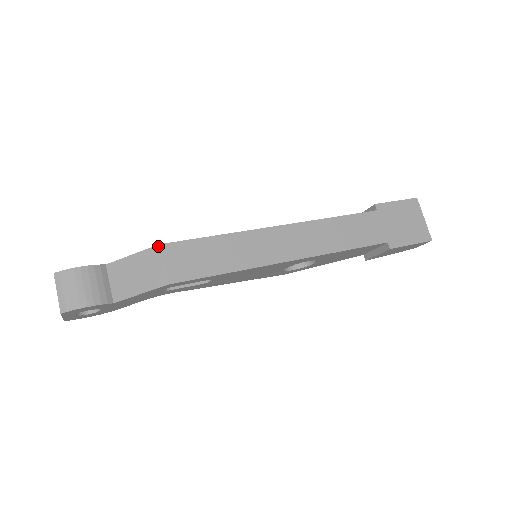
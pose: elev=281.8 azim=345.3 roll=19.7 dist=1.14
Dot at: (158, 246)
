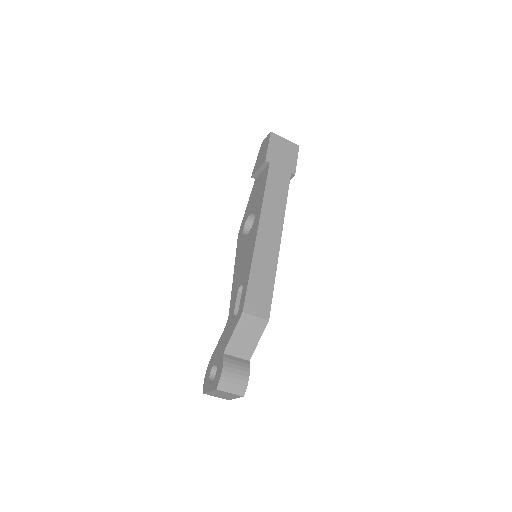
Dot at: (243, 313)
